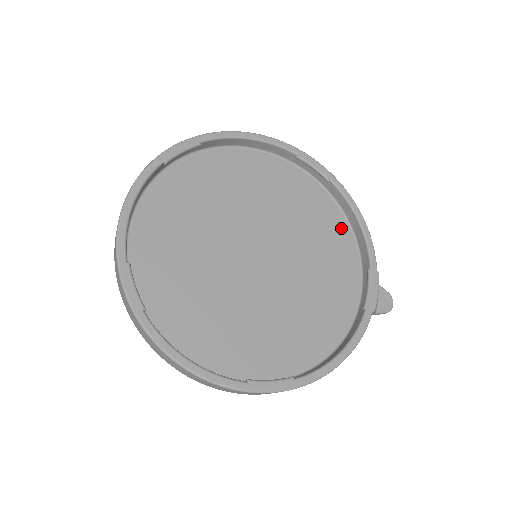
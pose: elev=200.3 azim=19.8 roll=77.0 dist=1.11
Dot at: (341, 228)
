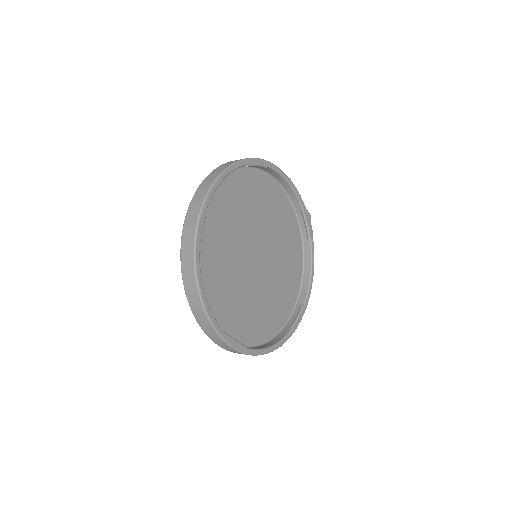
Dot at: (277, 192)
